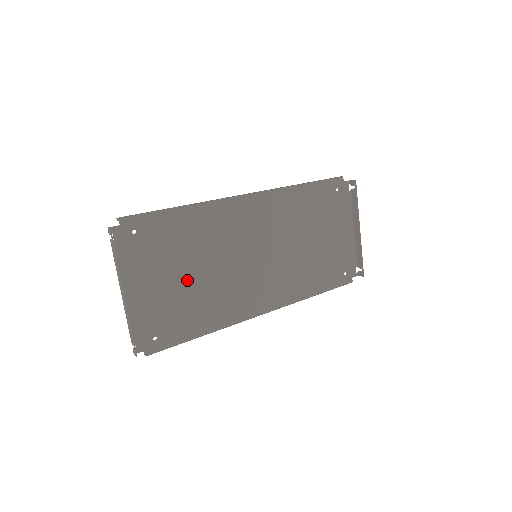
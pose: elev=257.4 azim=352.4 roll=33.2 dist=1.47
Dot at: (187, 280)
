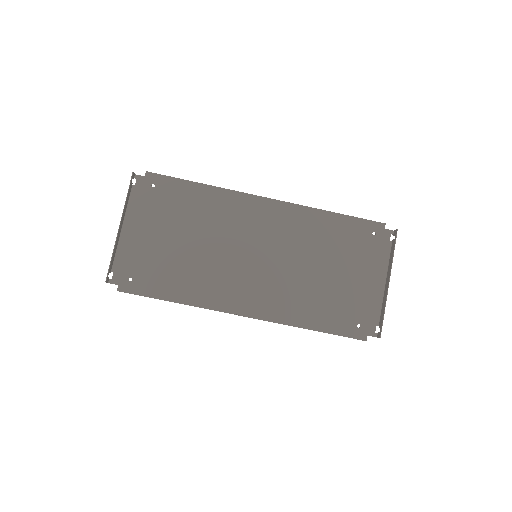
Dot at: (180, 245)
